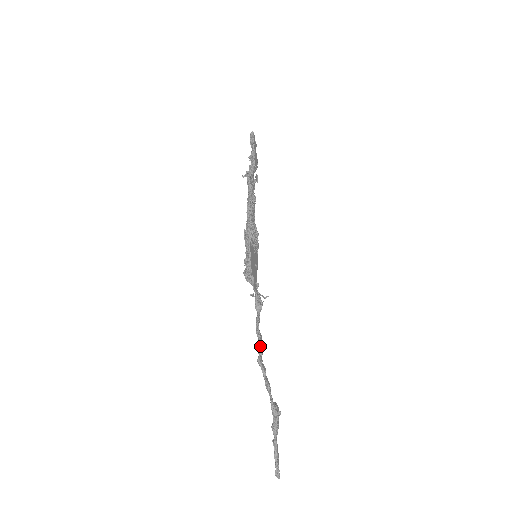
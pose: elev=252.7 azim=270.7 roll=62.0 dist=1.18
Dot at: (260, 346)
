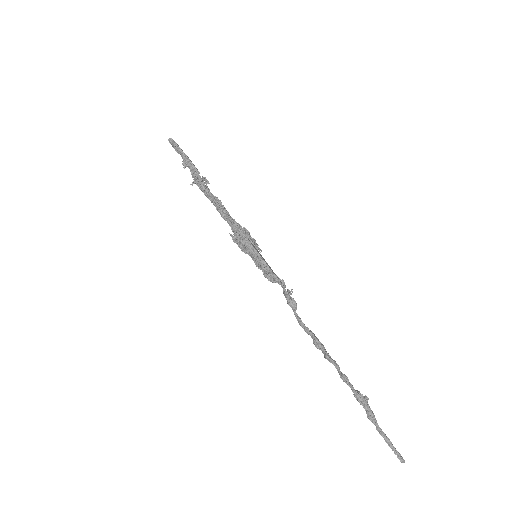
Dot at: (319, 342)
